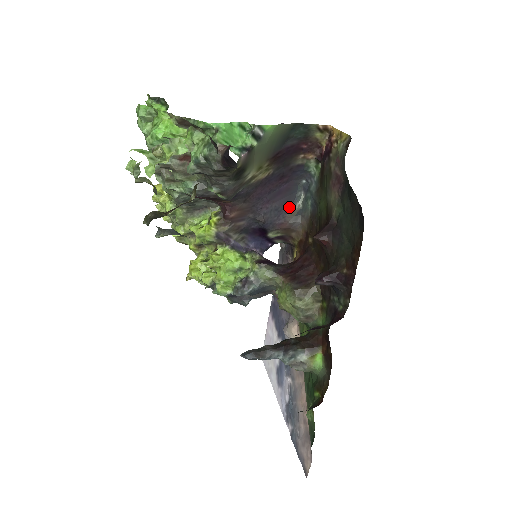
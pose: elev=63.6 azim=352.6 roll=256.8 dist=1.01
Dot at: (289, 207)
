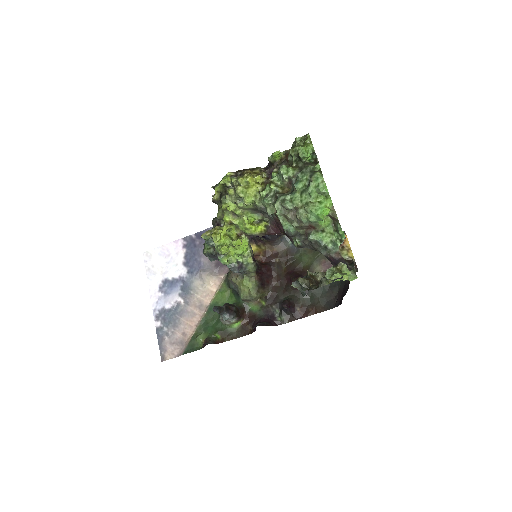
Dot at: occluded
